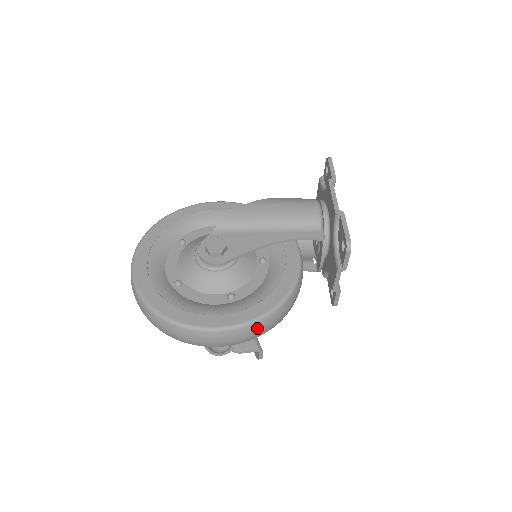
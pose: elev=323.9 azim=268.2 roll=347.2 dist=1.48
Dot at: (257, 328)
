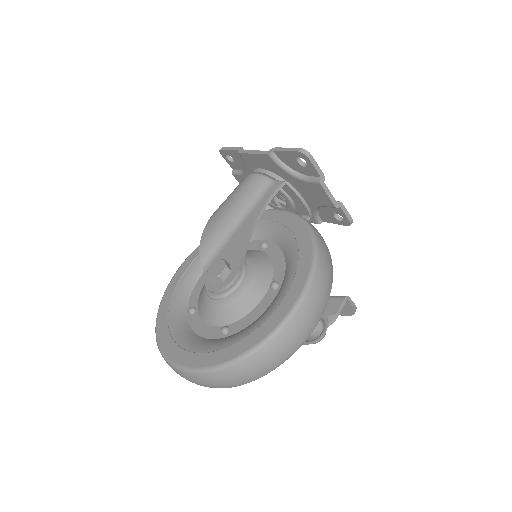
Dot at: (322, 274)
